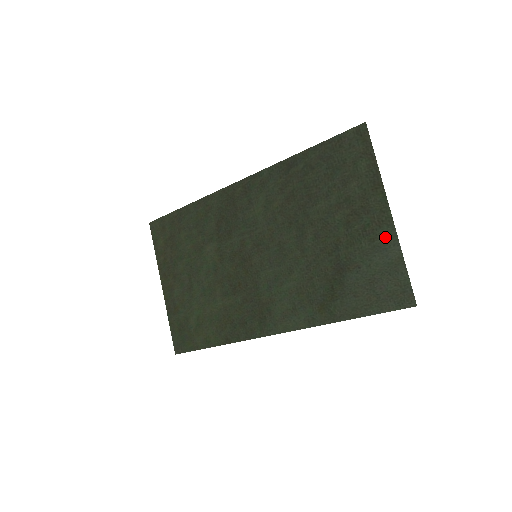
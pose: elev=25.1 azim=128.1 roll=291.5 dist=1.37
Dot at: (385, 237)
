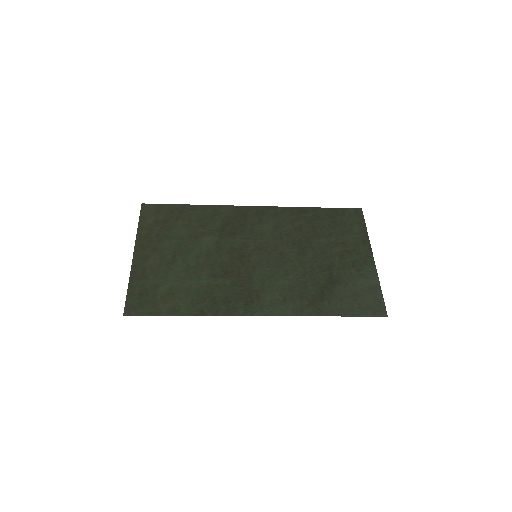
Dot at: (368, 271)
